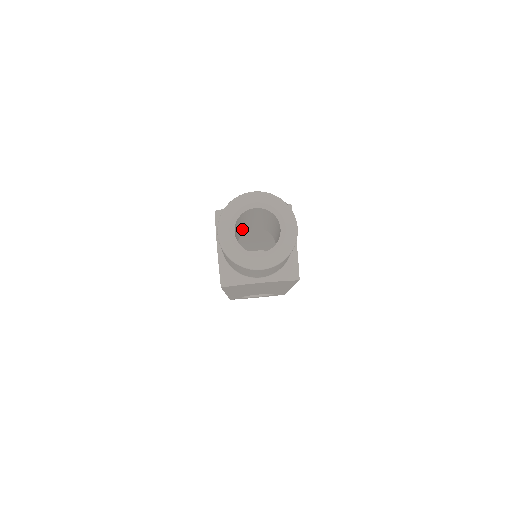
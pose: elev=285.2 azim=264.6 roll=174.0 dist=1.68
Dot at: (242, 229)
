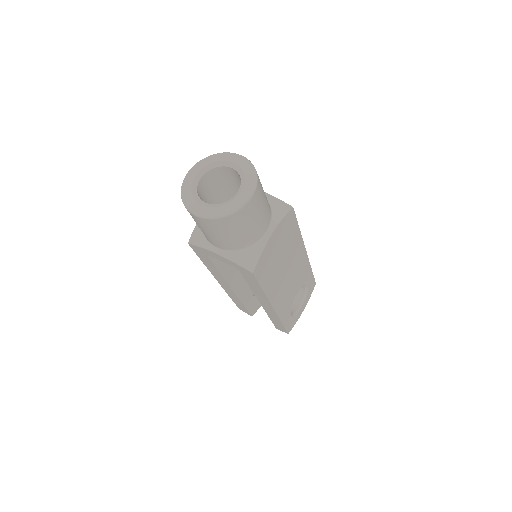
Dot at: occluded
